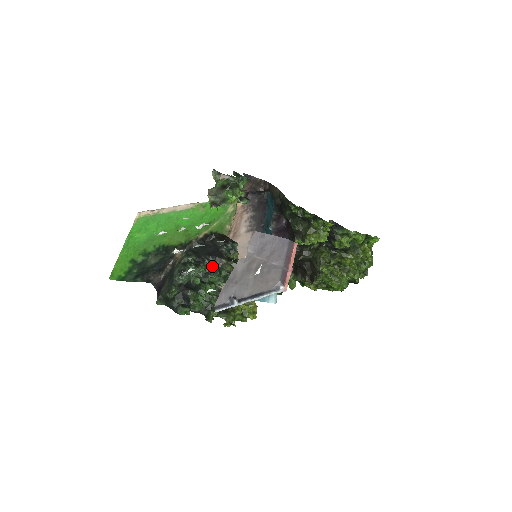
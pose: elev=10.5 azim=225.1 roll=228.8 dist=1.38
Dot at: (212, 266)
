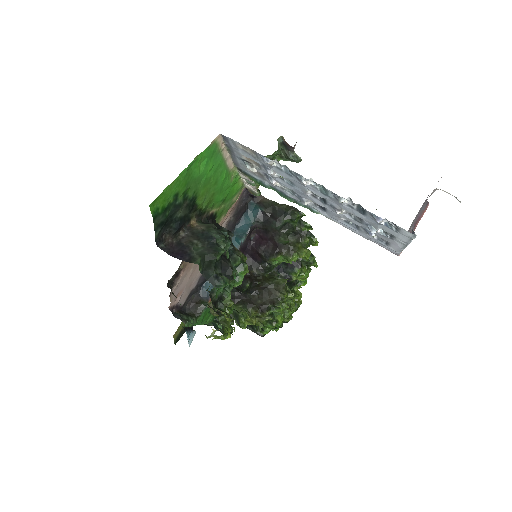
Dot at: (229, 248)
